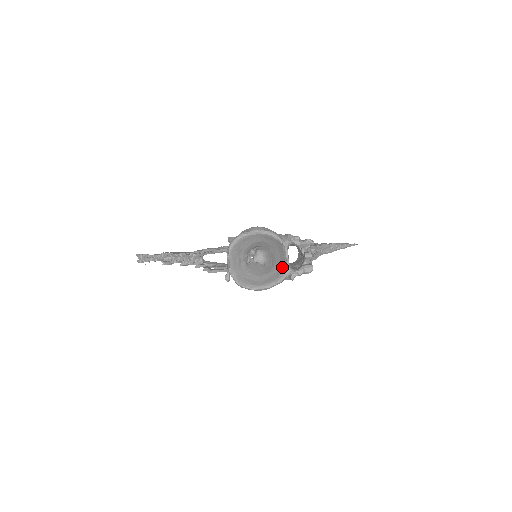
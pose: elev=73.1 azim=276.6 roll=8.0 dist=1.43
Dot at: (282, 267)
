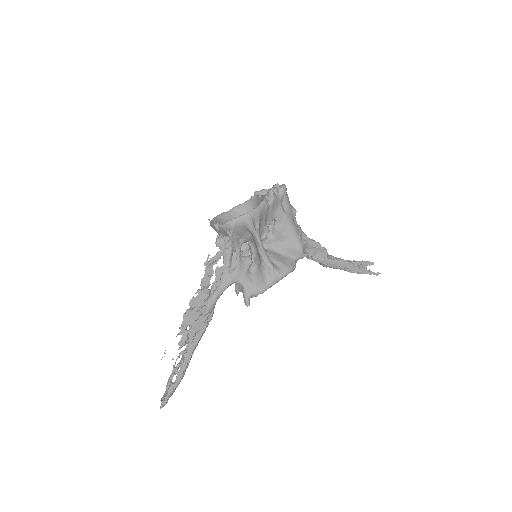
Dot at: occluded
